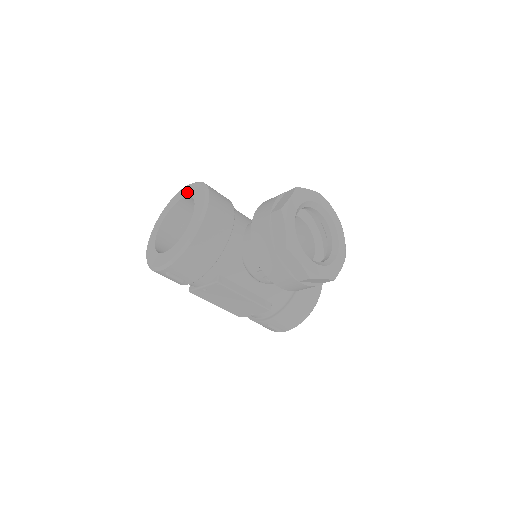
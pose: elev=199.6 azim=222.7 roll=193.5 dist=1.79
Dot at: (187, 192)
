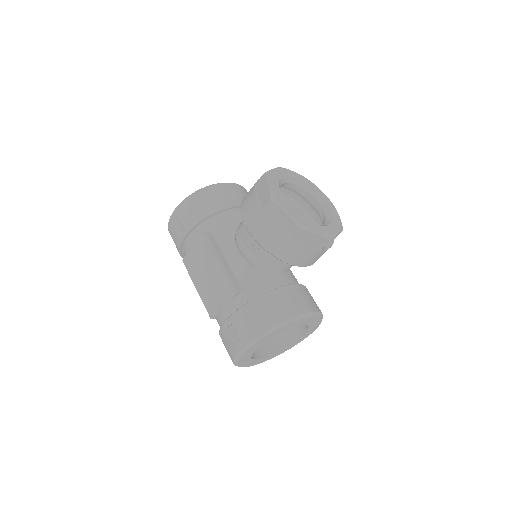
Dot at: occluded
